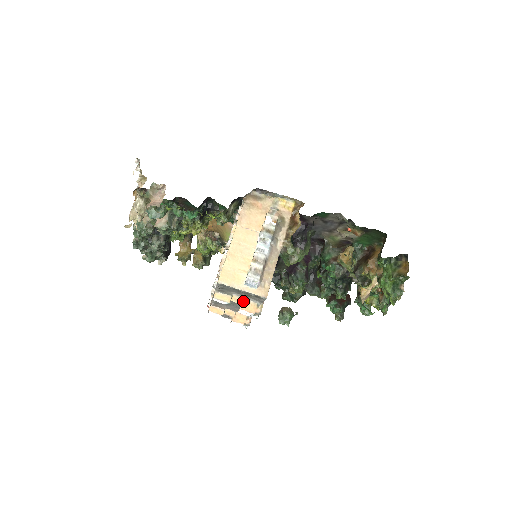
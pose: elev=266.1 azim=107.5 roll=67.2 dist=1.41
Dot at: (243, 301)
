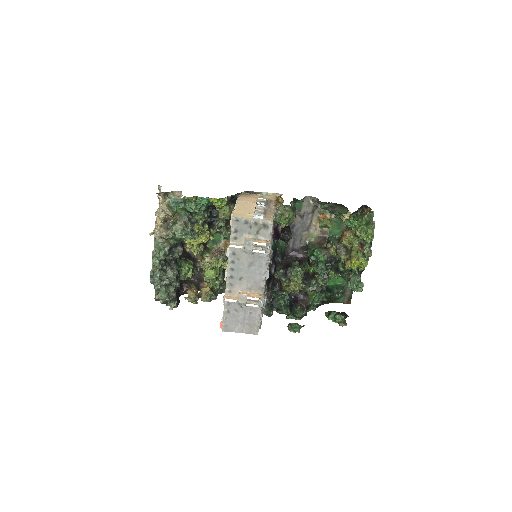
Dot at: (255, 240)
